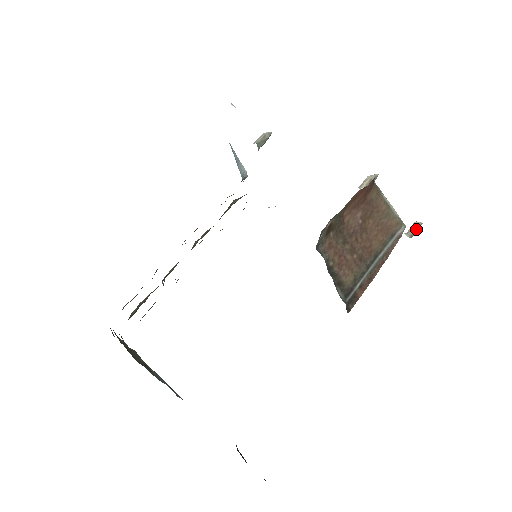
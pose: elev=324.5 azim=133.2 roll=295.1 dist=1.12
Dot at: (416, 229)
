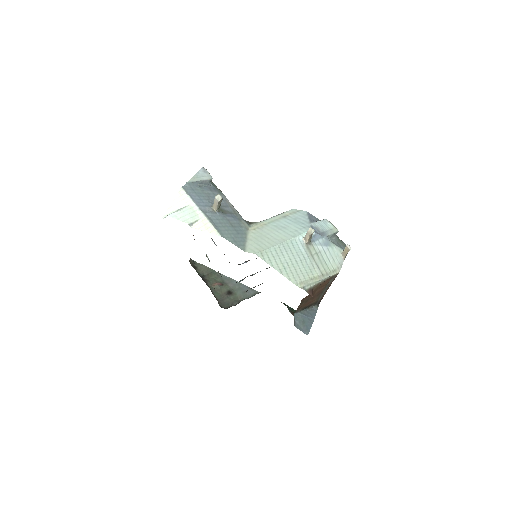
Dot at: (347, 253)
